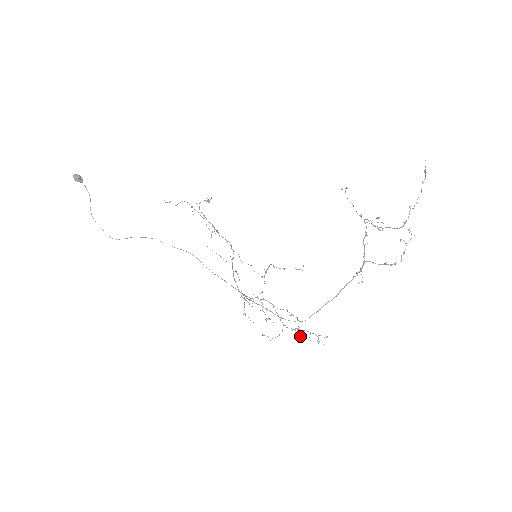
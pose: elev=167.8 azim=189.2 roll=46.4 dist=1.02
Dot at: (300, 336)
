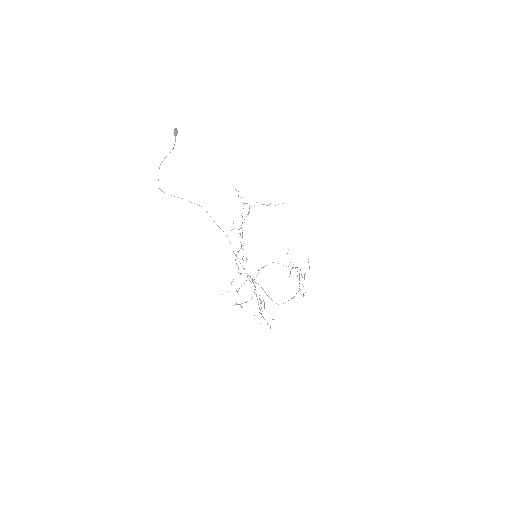
Dot at: occluded
